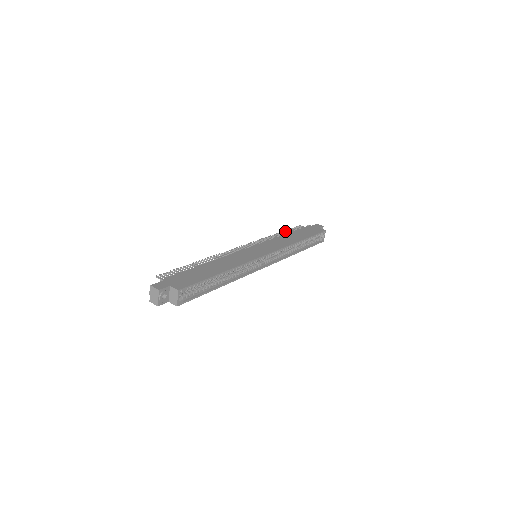
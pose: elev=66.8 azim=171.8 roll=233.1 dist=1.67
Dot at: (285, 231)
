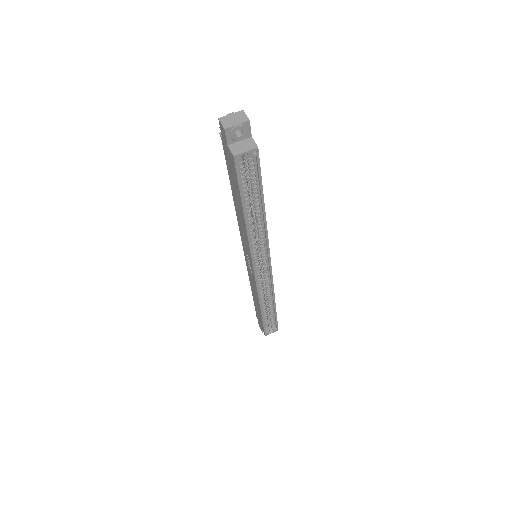
Dot at: occluded
